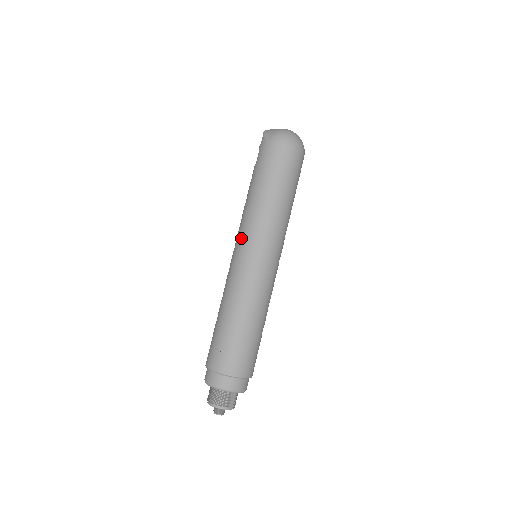
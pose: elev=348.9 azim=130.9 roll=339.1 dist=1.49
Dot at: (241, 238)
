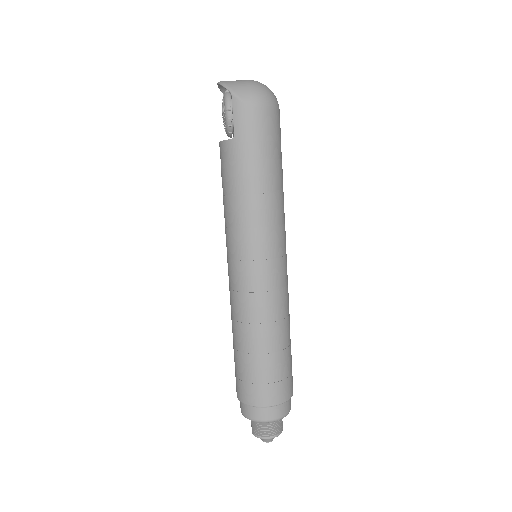
Dot at: (251, 245)
